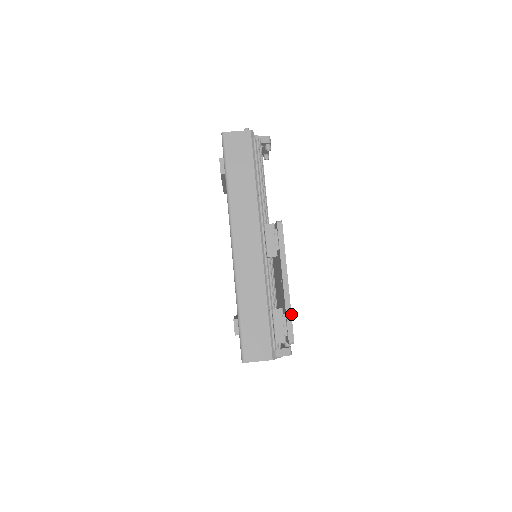
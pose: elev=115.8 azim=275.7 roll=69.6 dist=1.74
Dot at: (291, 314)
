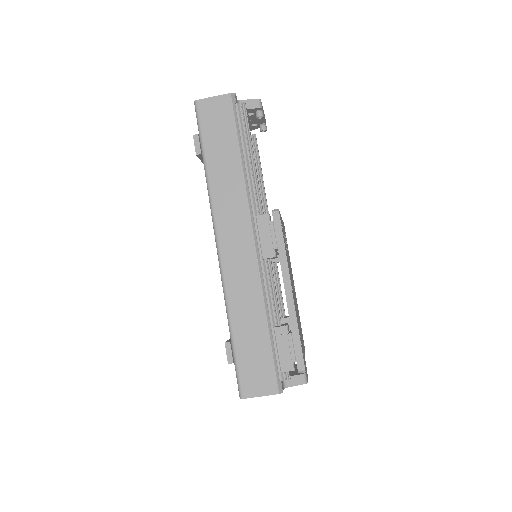
Dot at: (298, 333)
